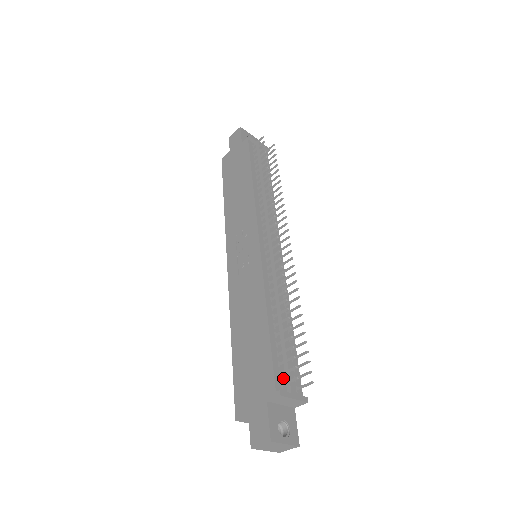
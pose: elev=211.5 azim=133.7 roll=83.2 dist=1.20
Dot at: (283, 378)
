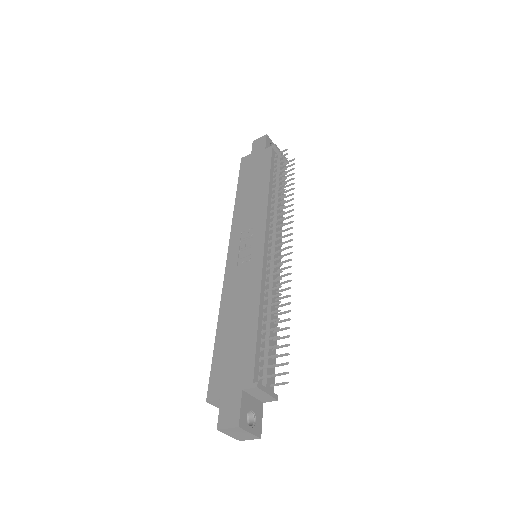
Dot at: (261, 372)
